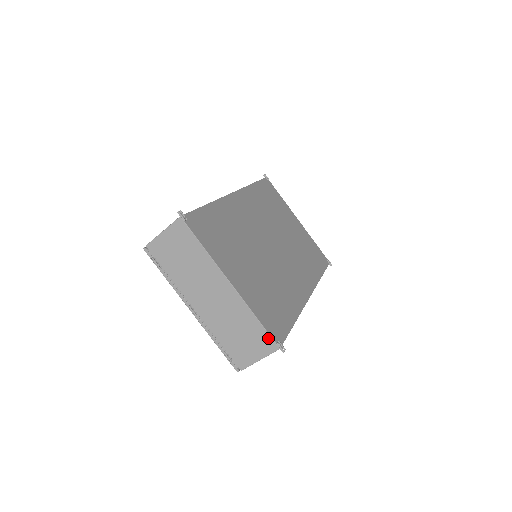
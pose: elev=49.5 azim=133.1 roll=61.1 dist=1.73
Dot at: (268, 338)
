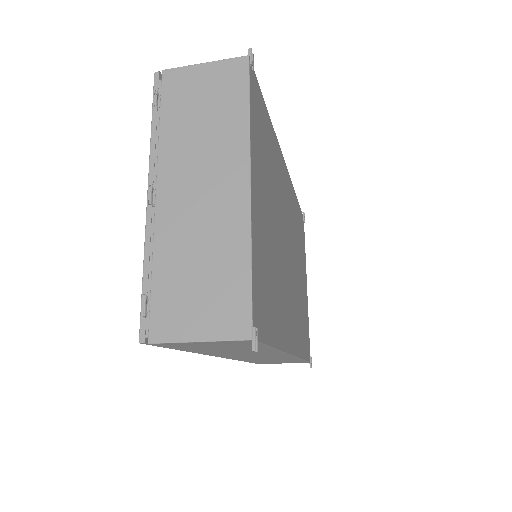
Dot at: (245, 308)
